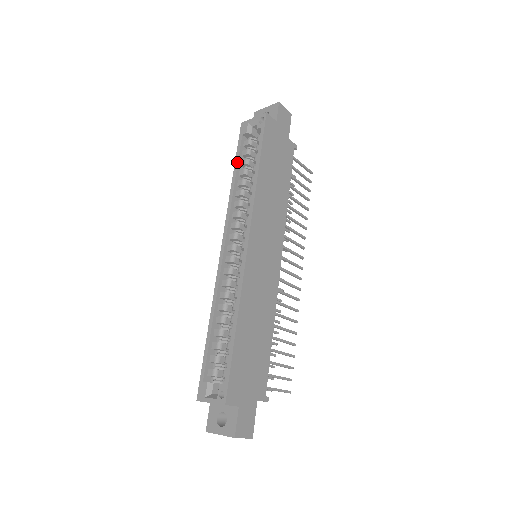
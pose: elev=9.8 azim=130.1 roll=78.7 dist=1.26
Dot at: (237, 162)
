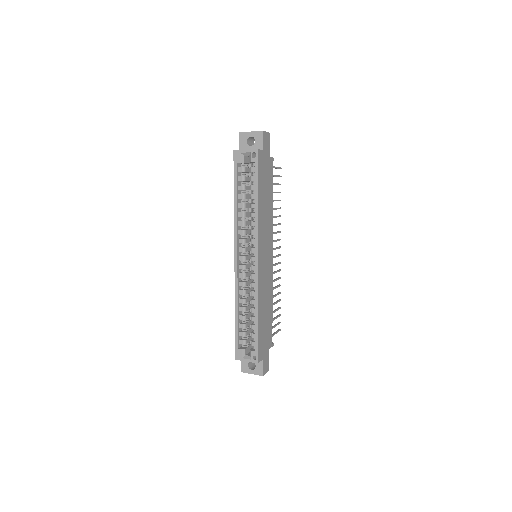
Dot at: (236, 188)
